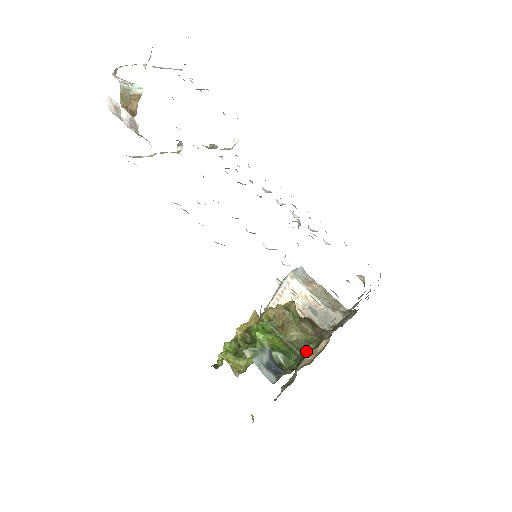
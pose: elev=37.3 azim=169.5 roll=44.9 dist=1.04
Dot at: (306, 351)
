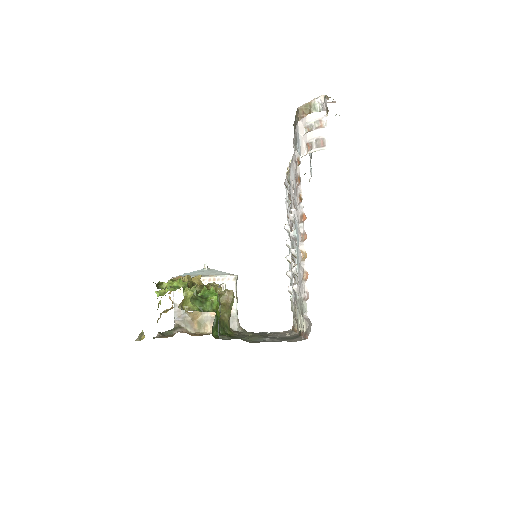
Dot at: (226, 332)
